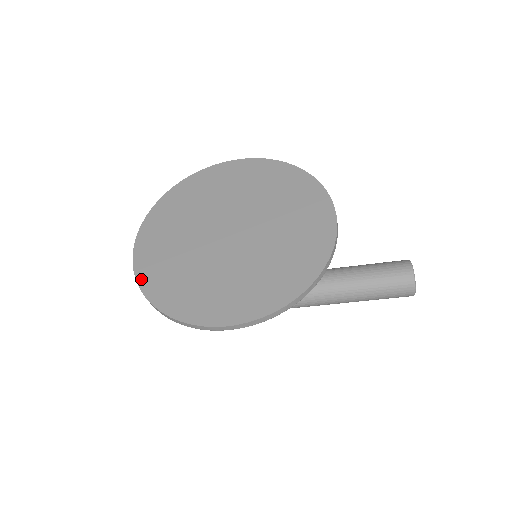
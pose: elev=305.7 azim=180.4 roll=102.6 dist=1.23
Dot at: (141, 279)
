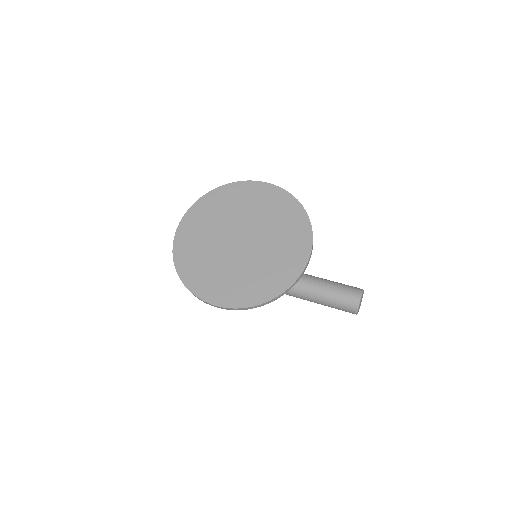
Dot at: (176, 252)
